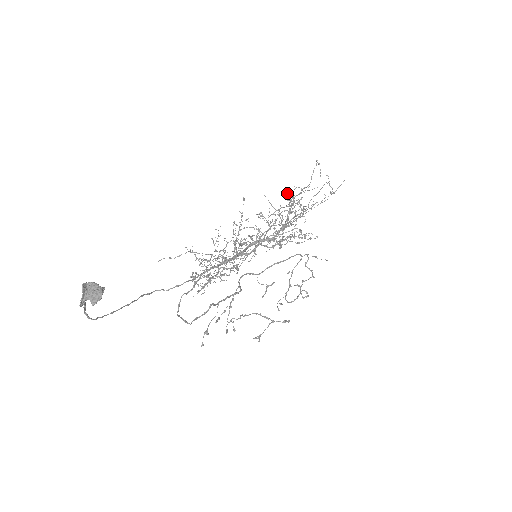
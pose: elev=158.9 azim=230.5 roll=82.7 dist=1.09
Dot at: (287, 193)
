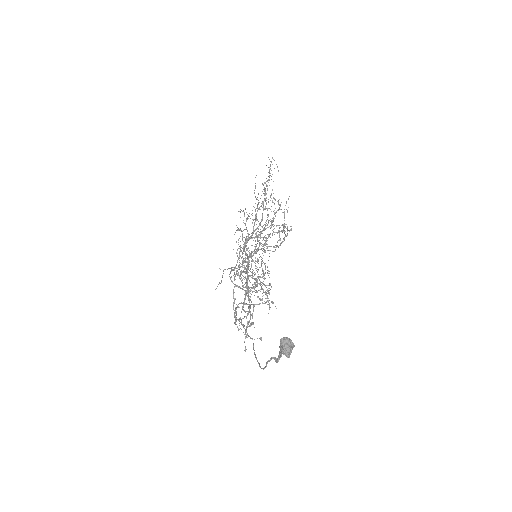
Dot at: occluded
